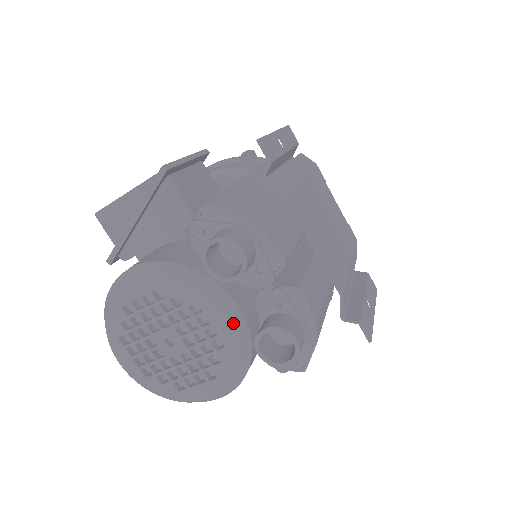
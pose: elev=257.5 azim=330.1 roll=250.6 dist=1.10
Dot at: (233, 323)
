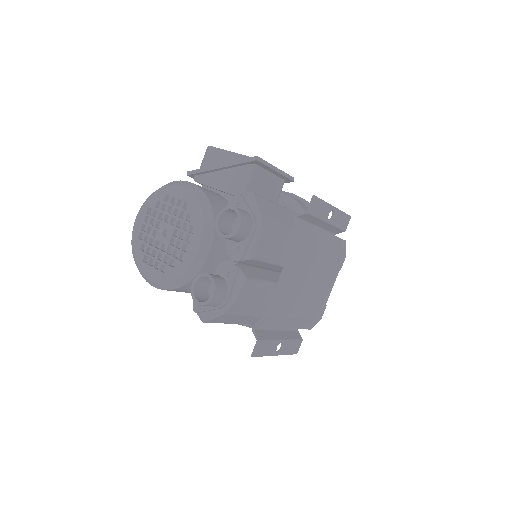
Dot at: (199, 254)
